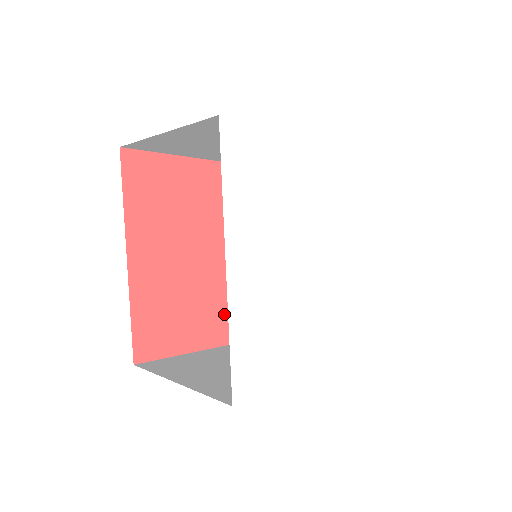
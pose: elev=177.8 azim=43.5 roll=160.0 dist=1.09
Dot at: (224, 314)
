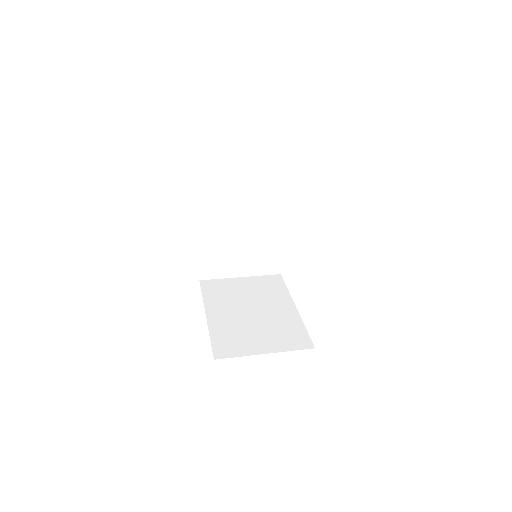
Dot at: occluded
